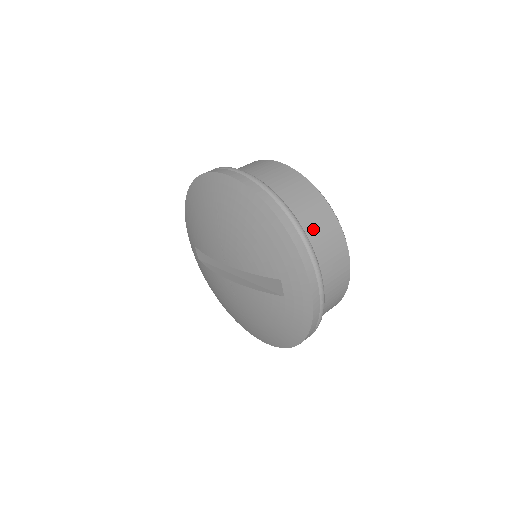
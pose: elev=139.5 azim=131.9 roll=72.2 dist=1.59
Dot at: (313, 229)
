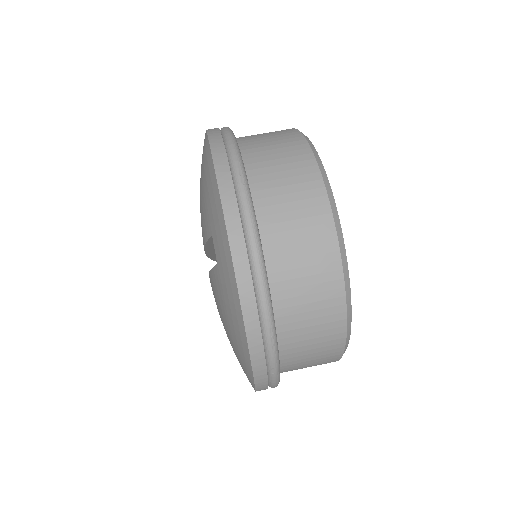
Dot at: (268, 168)
